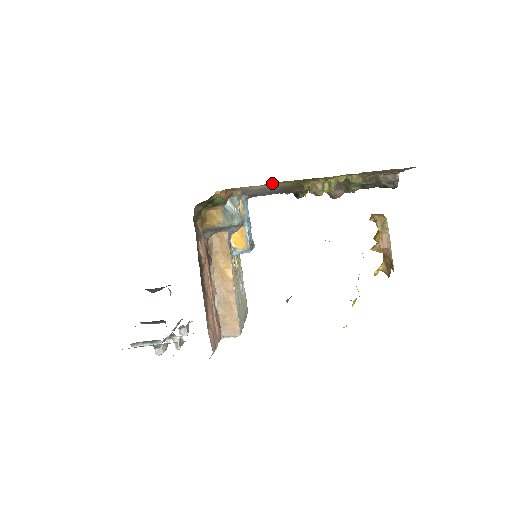
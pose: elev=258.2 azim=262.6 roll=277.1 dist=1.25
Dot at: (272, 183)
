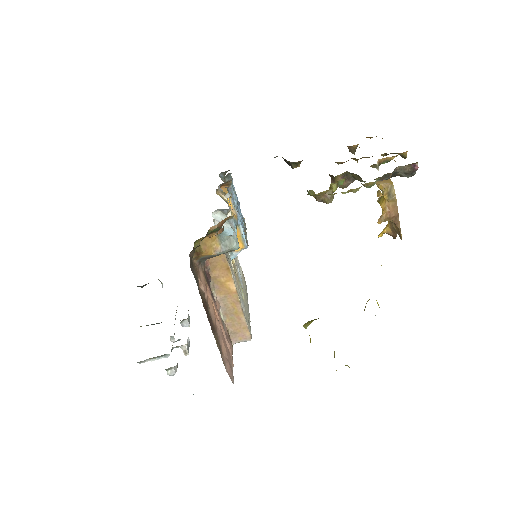
Dot at: occluded
